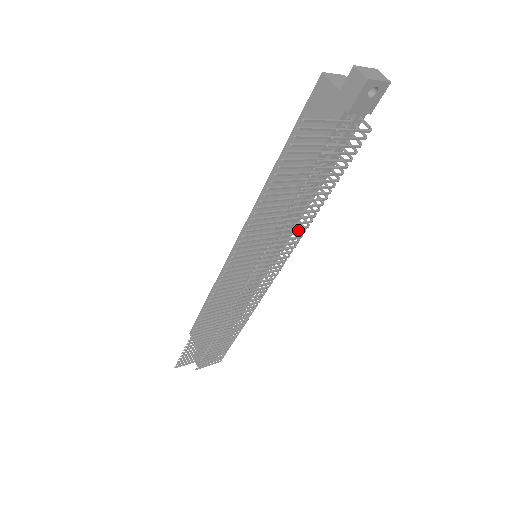
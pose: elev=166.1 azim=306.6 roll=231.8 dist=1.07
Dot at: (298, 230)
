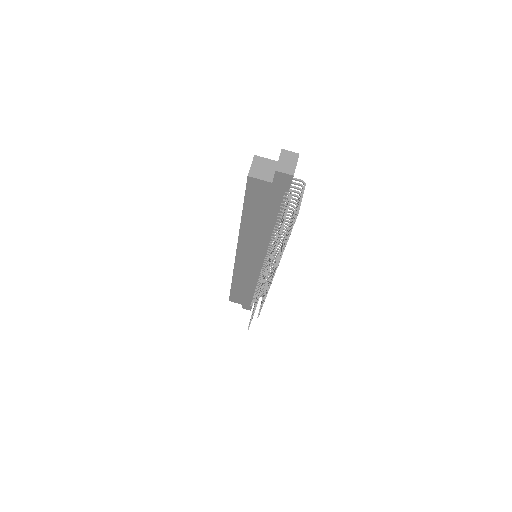
Dot at: occluded
